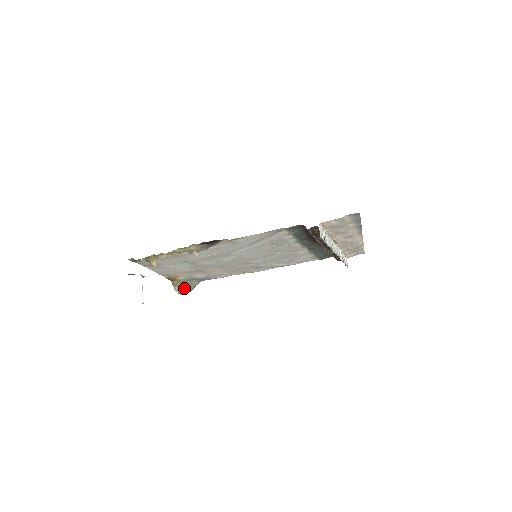
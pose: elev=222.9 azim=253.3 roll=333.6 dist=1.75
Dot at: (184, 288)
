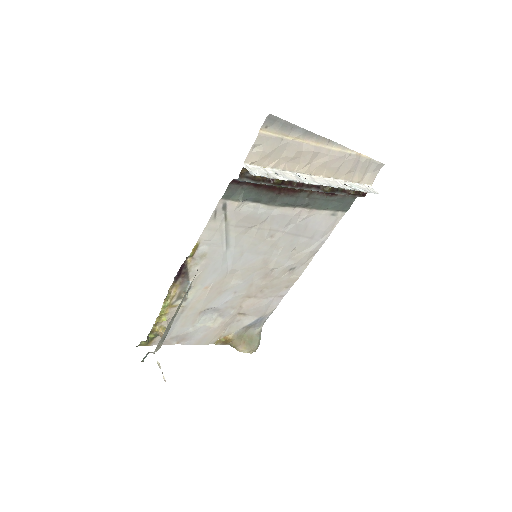
Dot at: (247, 344)
